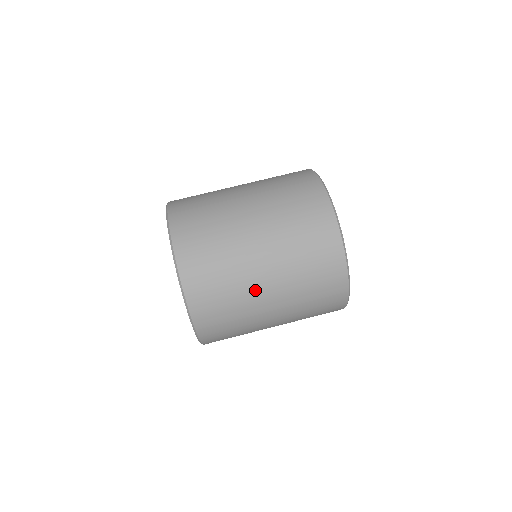
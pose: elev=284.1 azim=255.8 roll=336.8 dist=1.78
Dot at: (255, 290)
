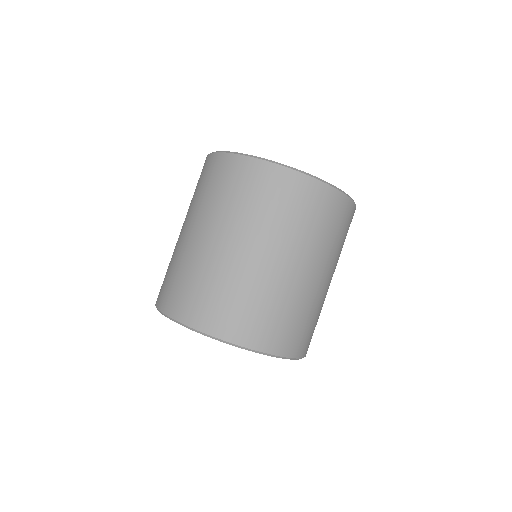
Dot at: occluded
